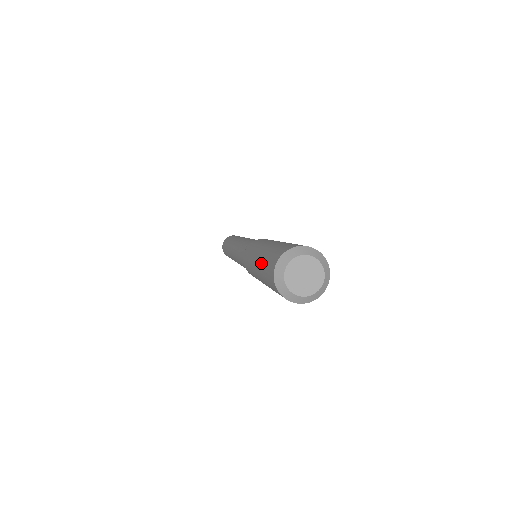
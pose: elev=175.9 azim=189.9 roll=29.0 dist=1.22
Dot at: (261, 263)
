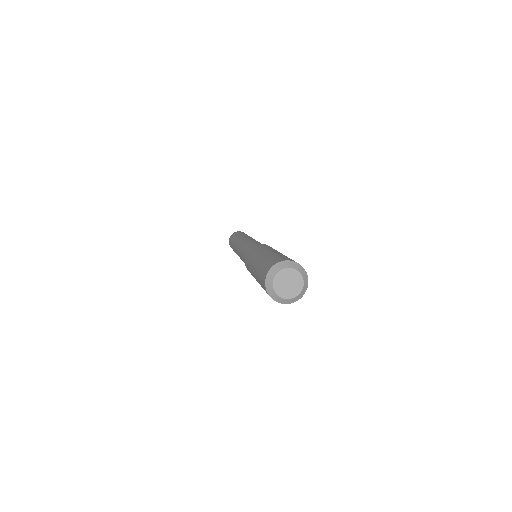
Dot at: (258, 266)
